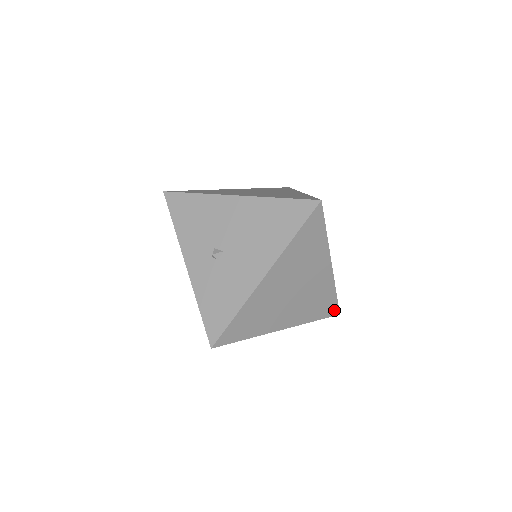
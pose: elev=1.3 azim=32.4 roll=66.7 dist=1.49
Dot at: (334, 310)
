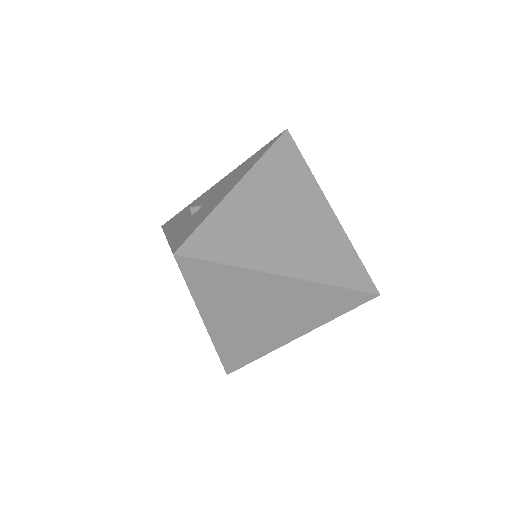
Dot at: (366, 282)
